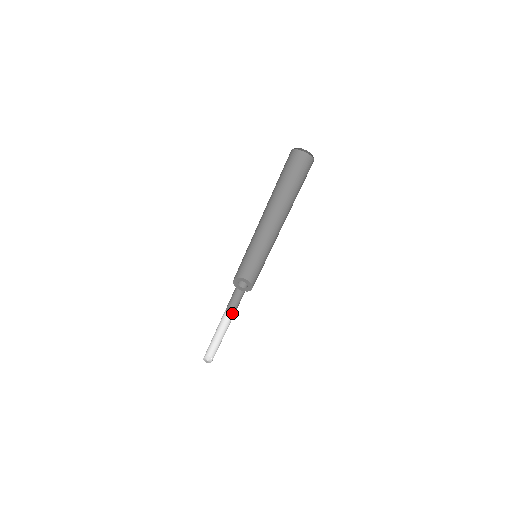
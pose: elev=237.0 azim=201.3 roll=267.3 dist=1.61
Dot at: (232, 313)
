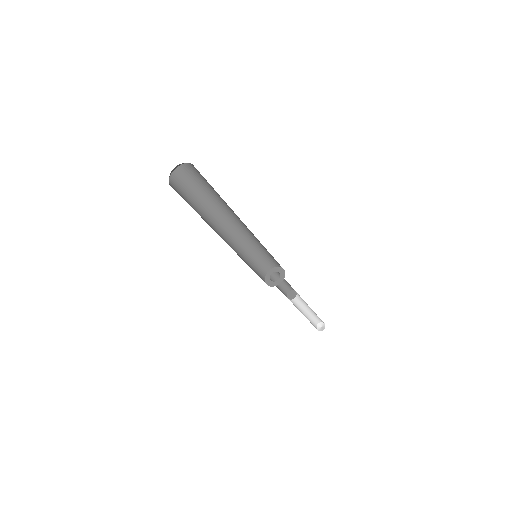
Dot at: (294, 295)
